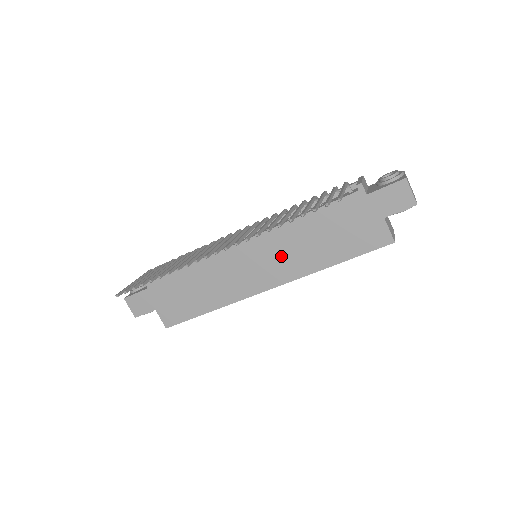
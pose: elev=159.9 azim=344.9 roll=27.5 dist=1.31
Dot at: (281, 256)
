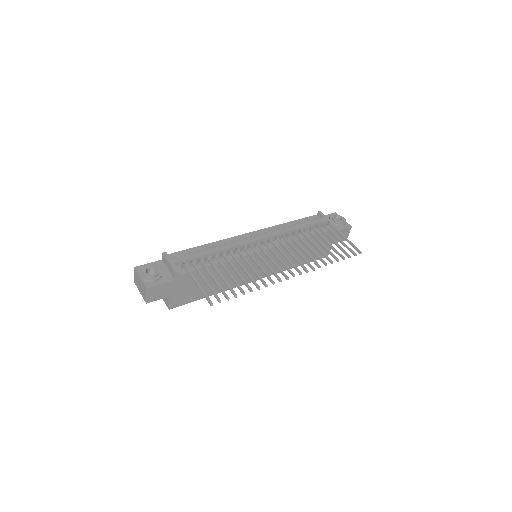
Dot at: occluded
